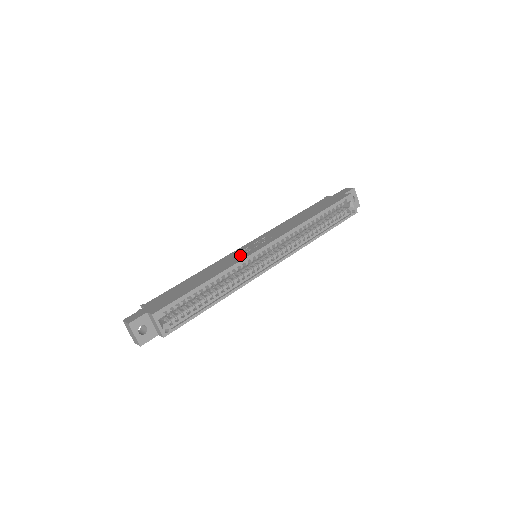
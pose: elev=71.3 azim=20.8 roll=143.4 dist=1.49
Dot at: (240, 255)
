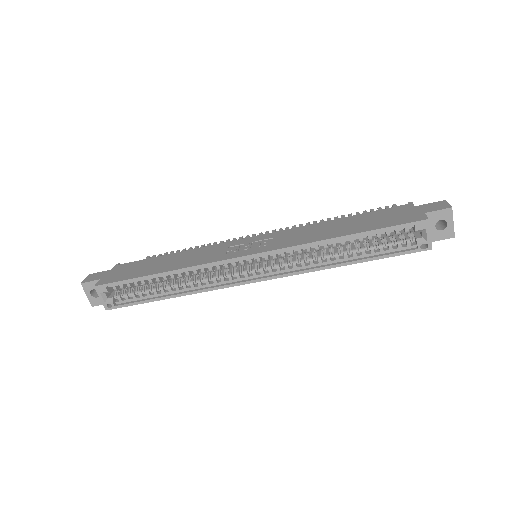
Dot at: (221, 253)
